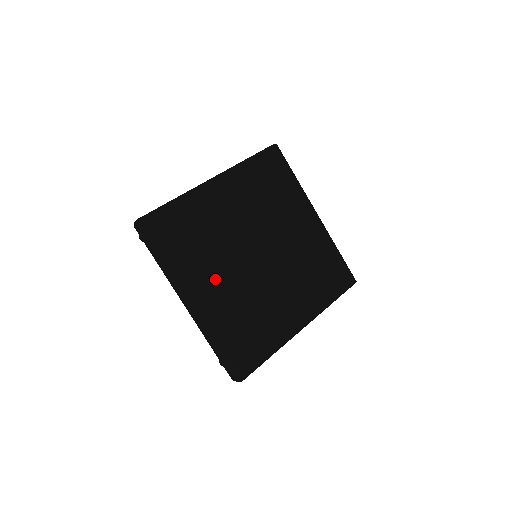
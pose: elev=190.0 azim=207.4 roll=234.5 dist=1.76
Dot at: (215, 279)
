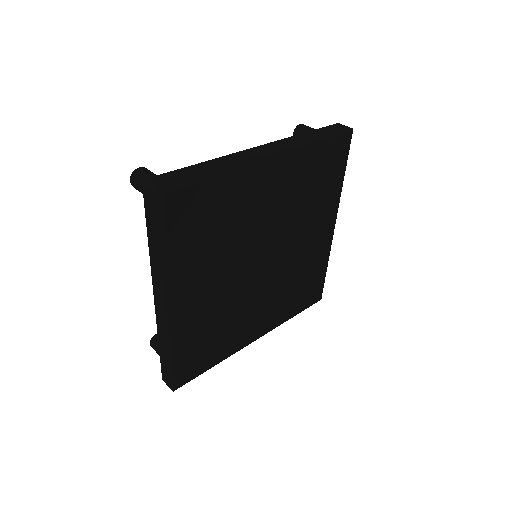
Dot at: (255, 316)
